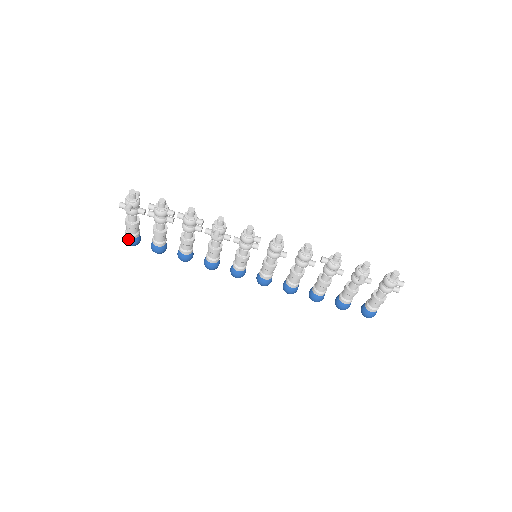
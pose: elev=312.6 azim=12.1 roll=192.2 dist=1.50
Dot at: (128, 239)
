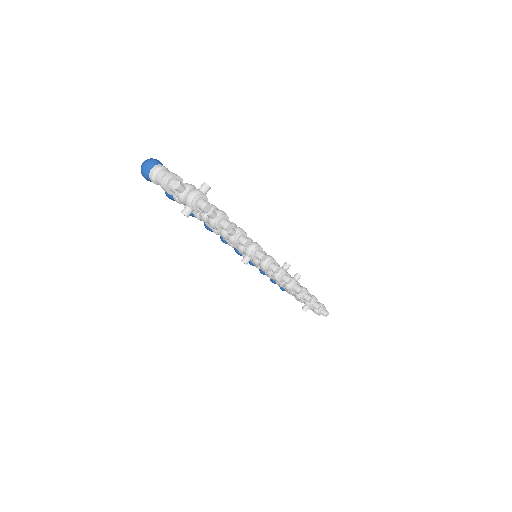
Dot at: (148, 178)
